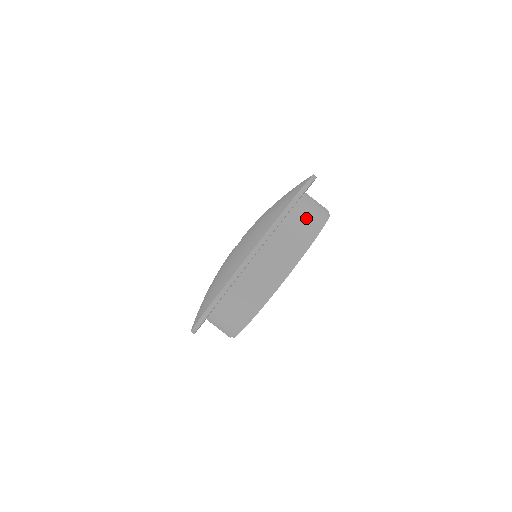
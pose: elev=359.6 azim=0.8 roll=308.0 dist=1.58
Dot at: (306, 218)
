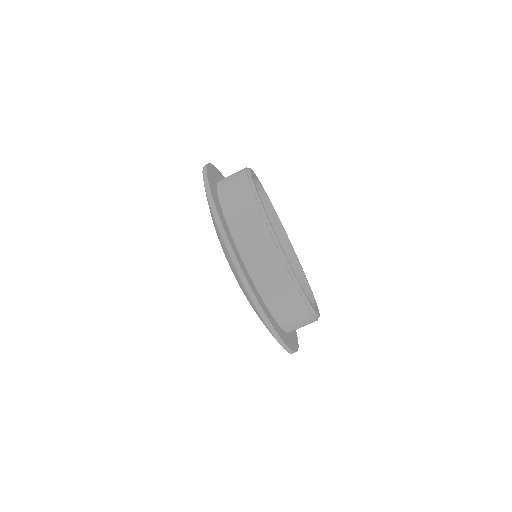
Dot at: (232, 174)
